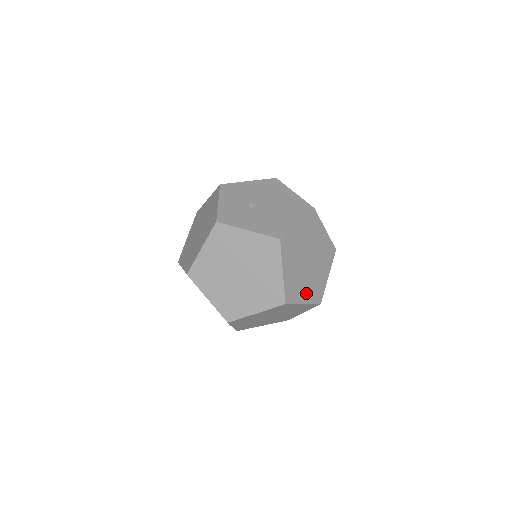
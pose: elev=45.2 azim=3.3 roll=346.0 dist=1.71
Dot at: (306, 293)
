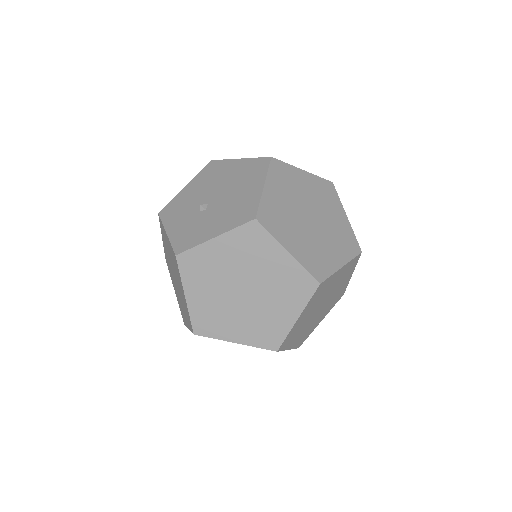
Dot at: (335, 253)
